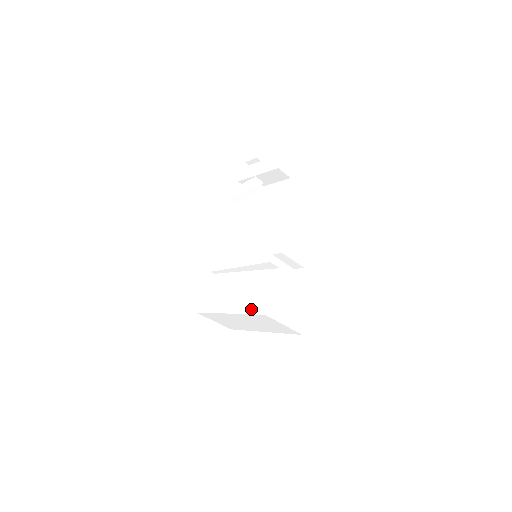
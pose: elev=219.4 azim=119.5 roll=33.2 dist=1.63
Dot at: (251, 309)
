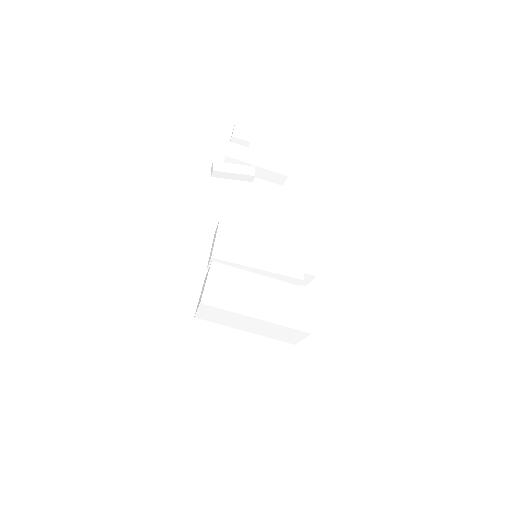
Dot at: (292, 323)
